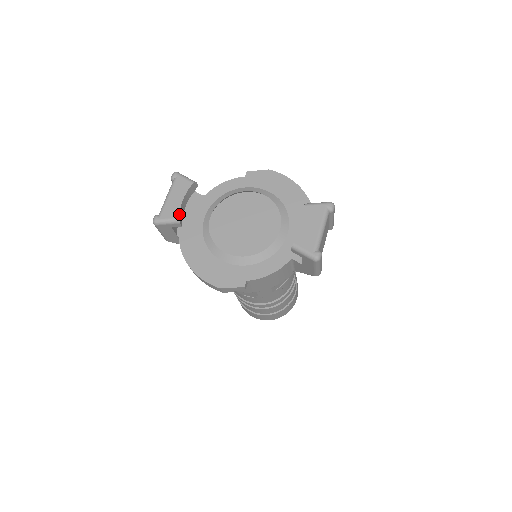
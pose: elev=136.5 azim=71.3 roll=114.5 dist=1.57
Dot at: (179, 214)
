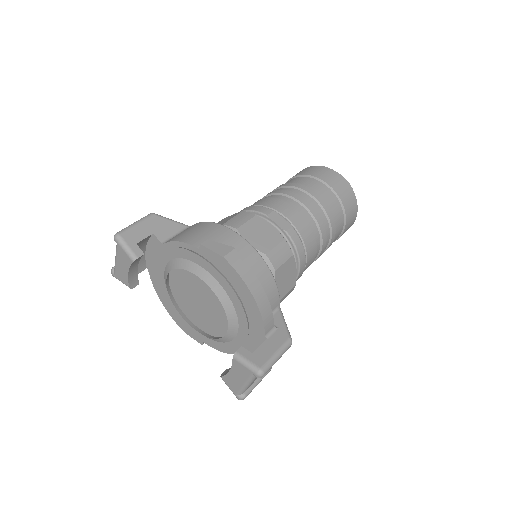
Dot at: (129, 283)
